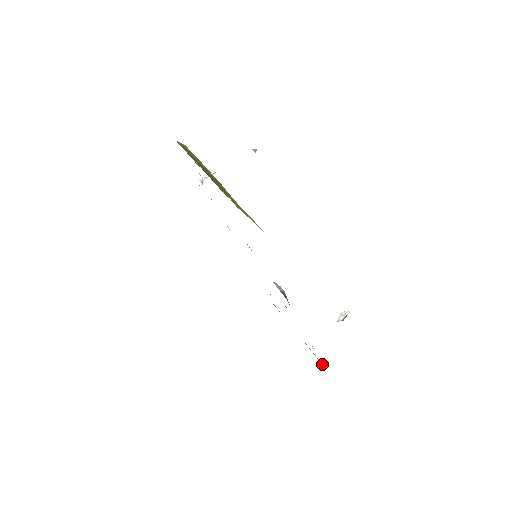
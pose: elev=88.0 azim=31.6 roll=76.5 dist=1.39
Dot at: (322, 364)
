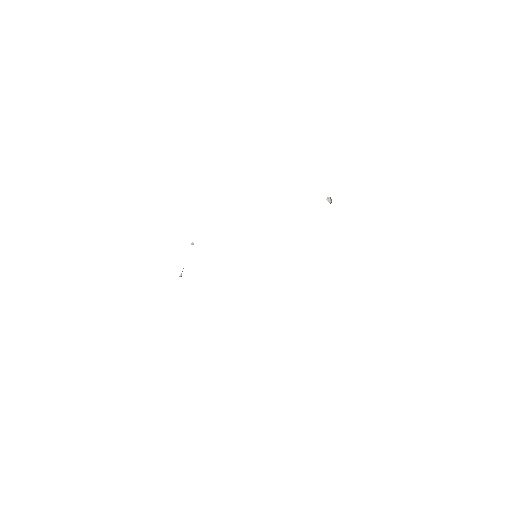
Dot at: occluded
